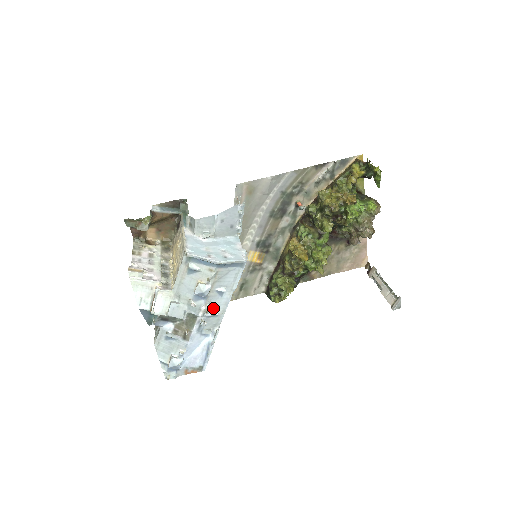
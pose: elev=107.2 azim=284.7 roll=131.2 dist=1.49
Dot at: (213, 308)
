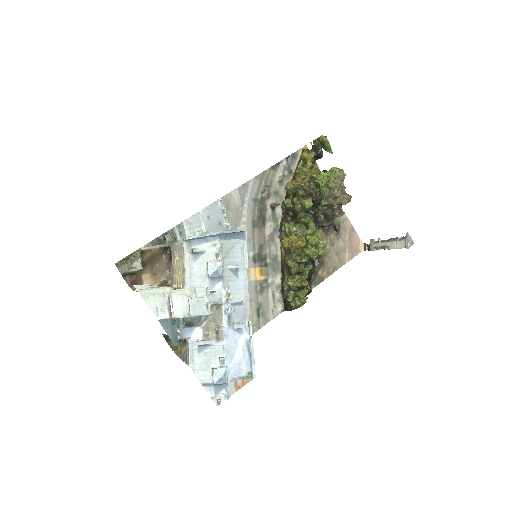
Dot at: (234, 293)
